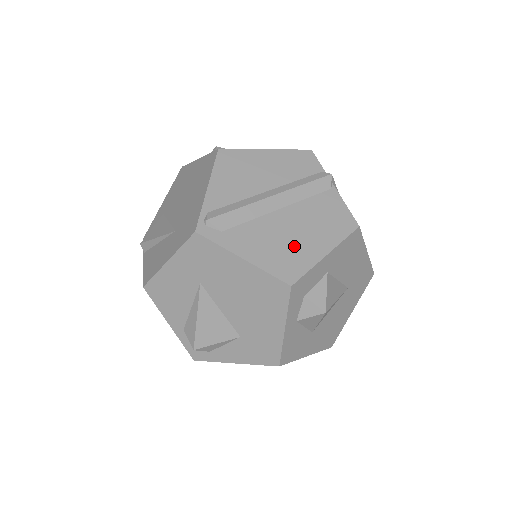
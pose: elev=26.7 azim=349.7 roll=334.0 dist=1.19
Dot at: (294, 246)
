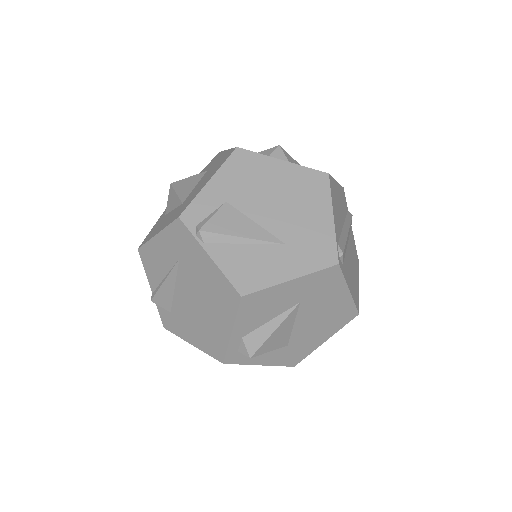
Dot at: (354, 279)
